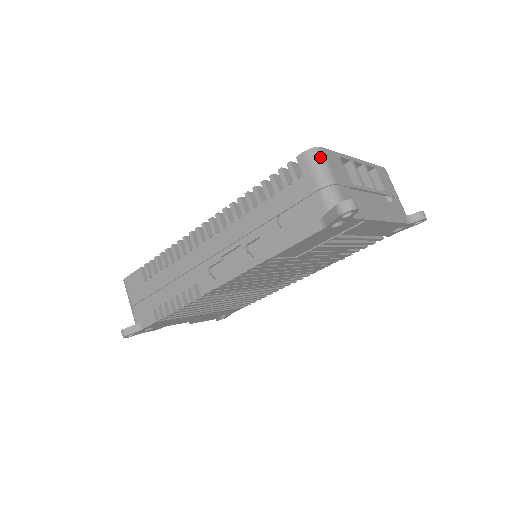
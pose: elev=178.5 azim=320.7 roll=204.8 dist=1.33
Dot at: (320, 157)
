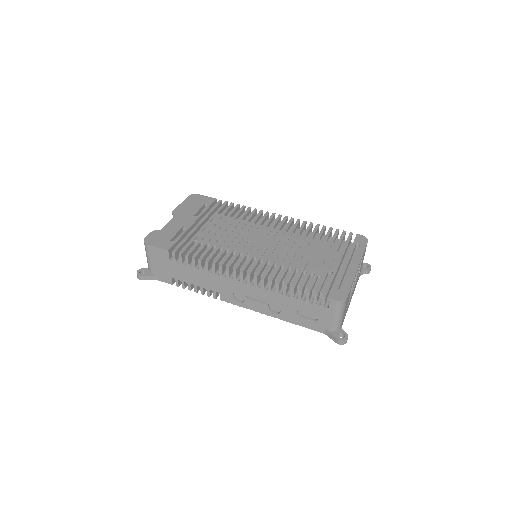
Dot at: (344, 305)
